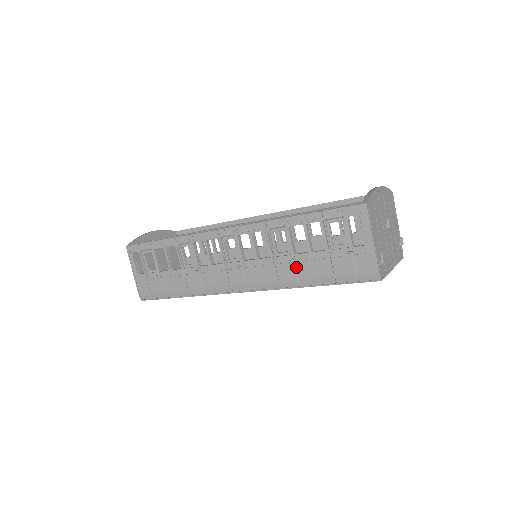
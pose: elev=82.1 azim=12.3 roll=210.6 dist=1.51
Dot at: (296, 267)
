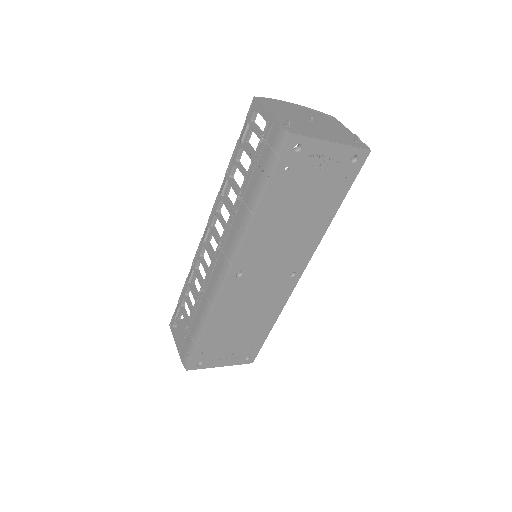
Dot at: (244, 201)
